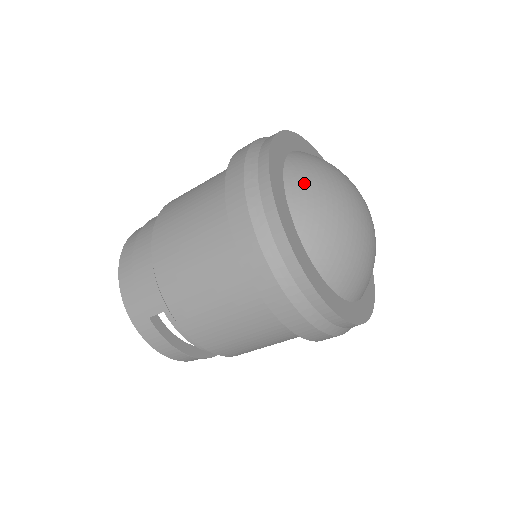
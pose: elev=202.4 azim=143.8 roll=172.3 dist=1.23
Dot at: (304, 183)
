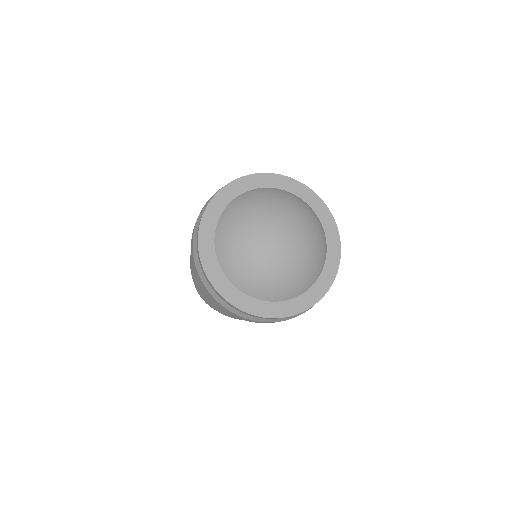
Dot at: (231, 216)
